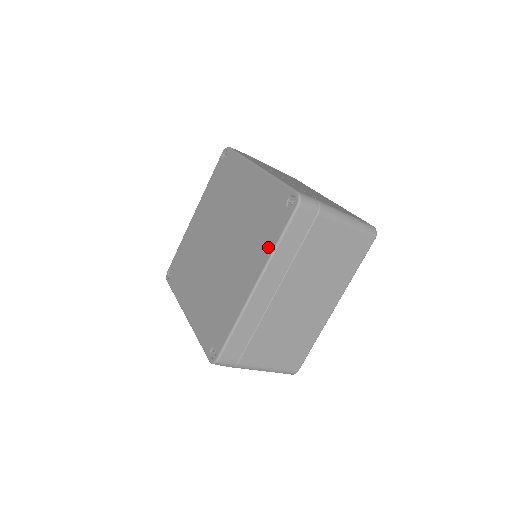
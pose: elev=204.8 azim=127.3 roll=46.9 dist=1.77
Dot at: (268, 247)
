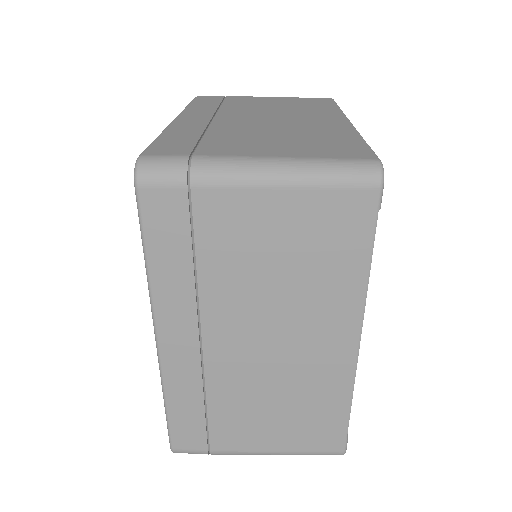
Dot at: occluded
